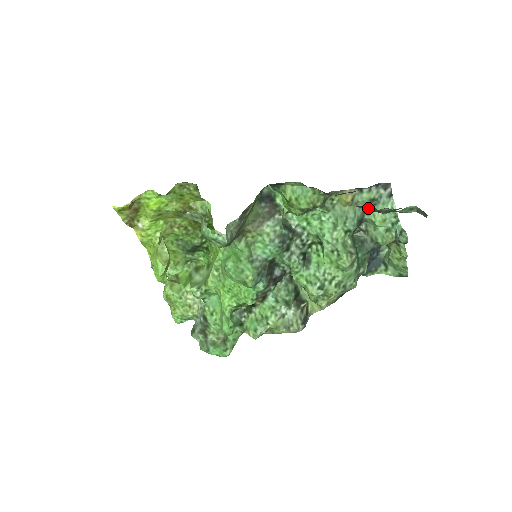
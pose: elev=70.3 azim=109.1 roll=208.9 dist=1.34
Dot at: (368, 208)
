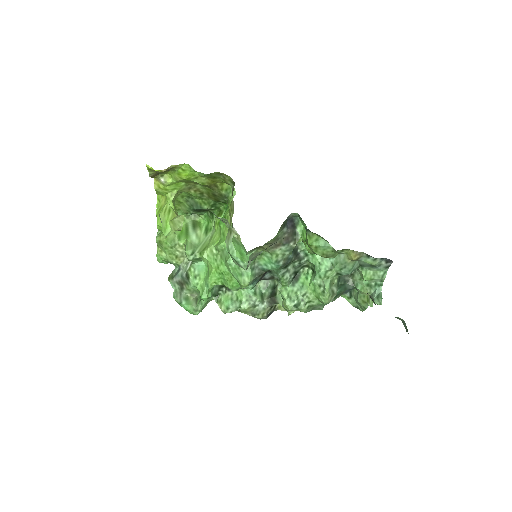
Dot at: occluded
